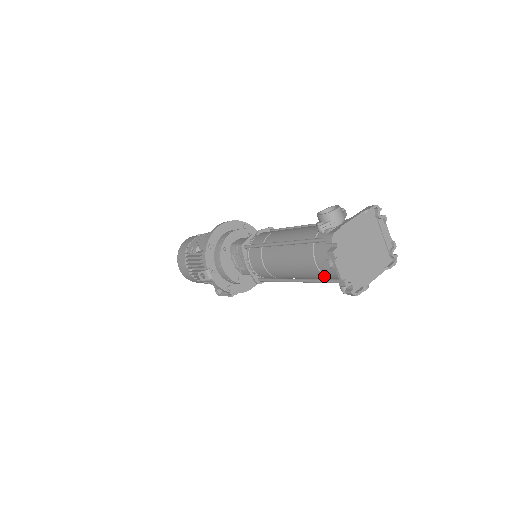
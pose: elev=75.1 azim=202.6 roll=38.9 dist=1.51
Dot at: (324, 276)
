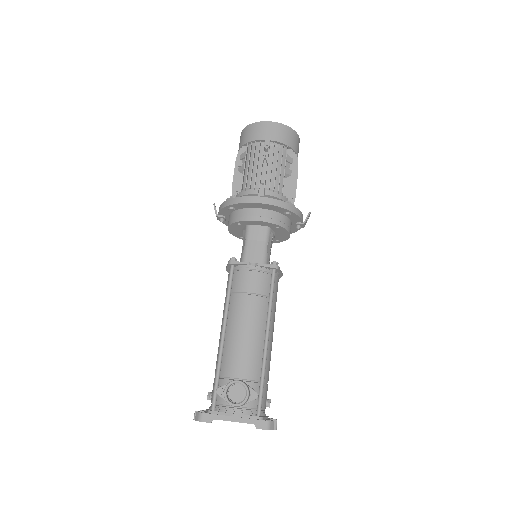
Dot at: occluded
